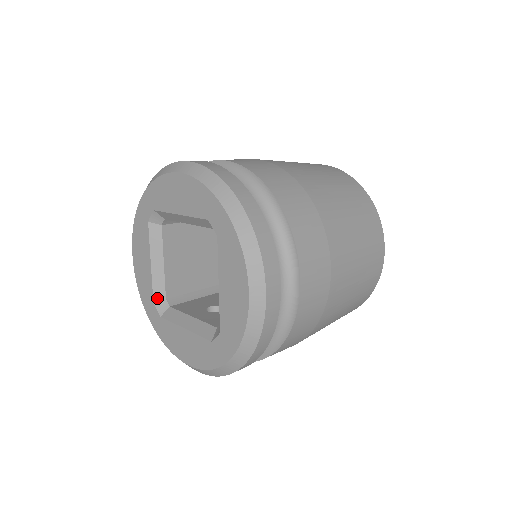
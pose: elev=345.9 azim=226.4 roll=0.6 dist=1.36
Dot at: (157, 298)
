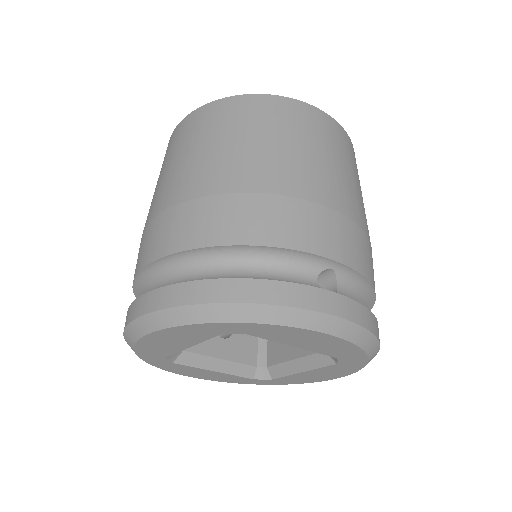
Dot at: occluded
